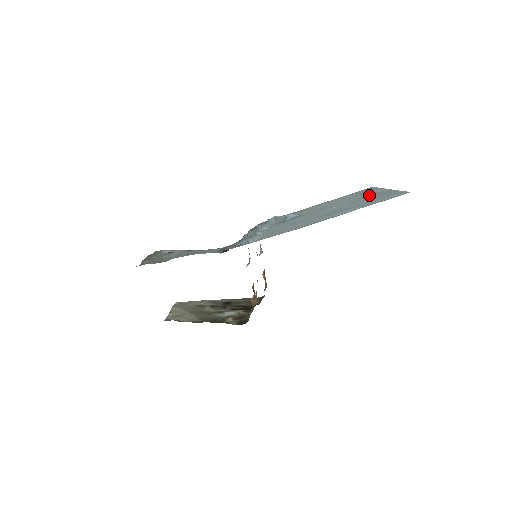
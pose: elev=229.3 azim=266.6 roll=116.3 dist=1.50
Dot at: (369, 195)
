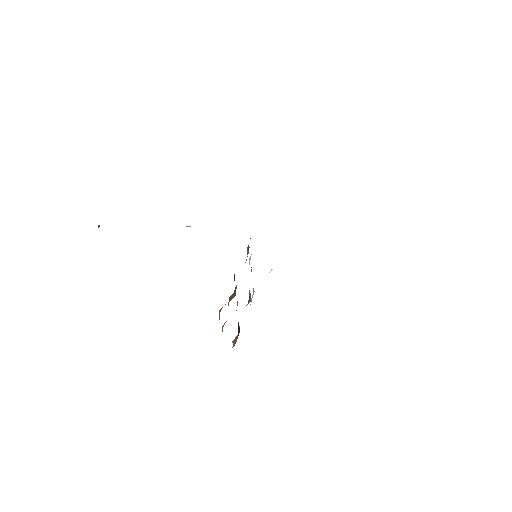
Dot at: occluded
